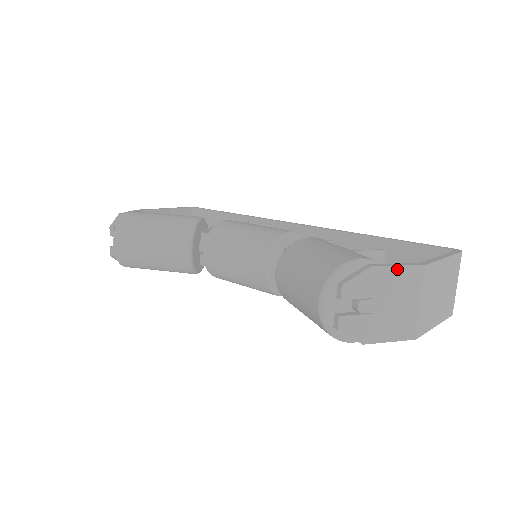
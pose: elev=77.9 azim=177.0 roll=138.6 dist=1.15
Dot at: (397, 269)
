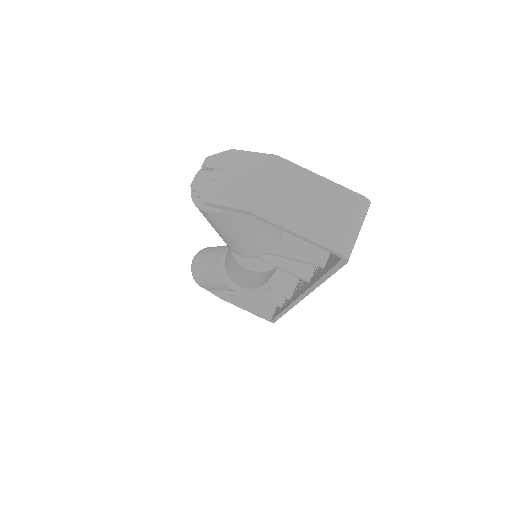
Dot at: (251, 154)
